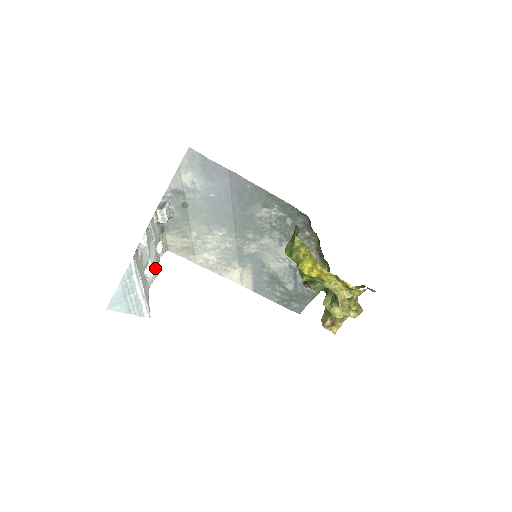
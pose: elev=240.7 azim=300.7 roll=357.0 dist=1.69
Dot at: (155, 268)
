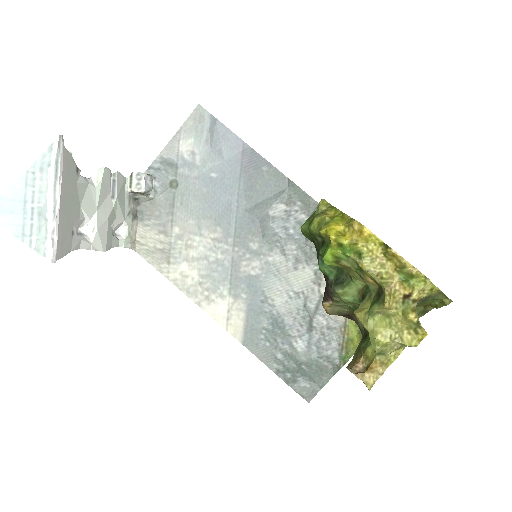
Dot at: (101, 235)
